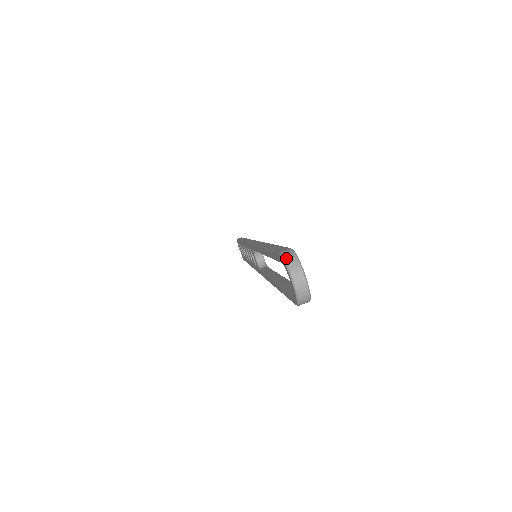
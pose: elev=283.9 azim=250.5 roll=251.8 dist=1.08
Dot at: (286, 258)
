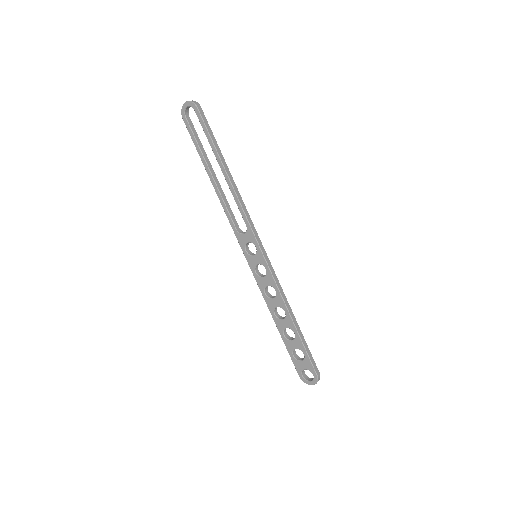
Dot at: (182, 111)
